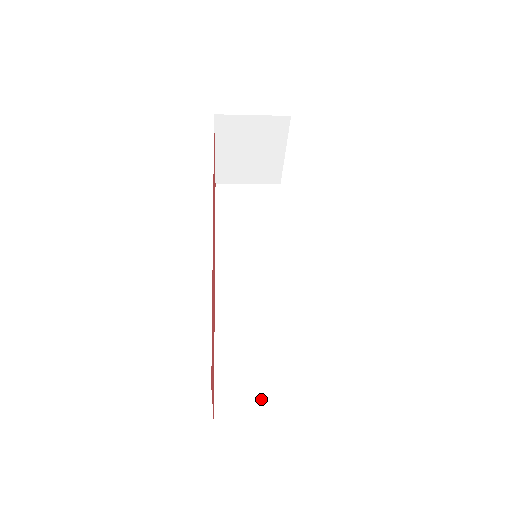
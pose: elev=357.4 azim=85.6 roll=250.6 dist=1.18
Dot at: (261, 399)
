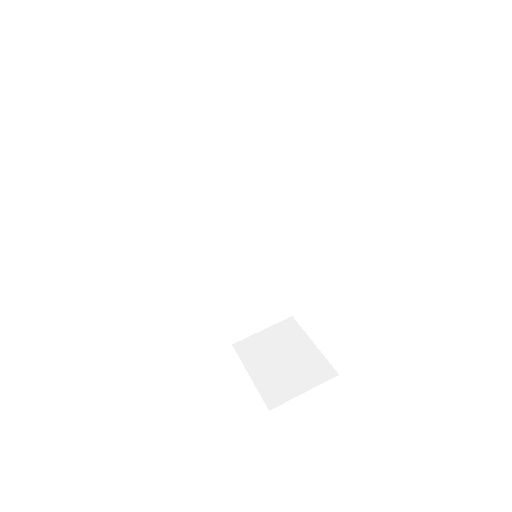
Dot at: (261, 317)
